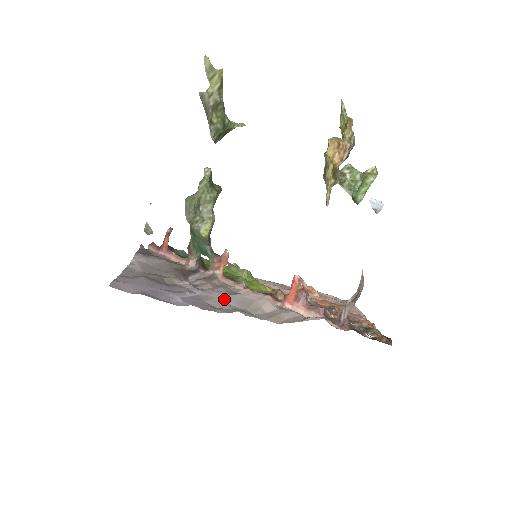
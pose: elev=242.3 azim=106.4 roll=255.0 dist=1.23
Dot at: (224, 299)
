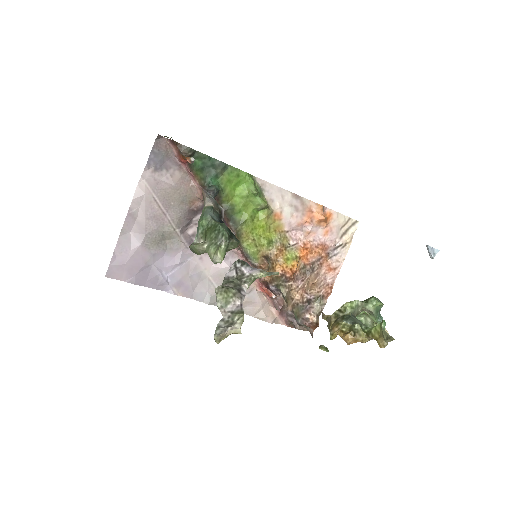
Dot at: (209, 272)
